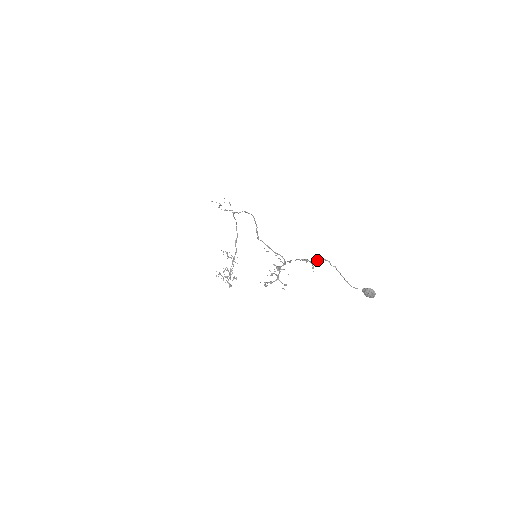
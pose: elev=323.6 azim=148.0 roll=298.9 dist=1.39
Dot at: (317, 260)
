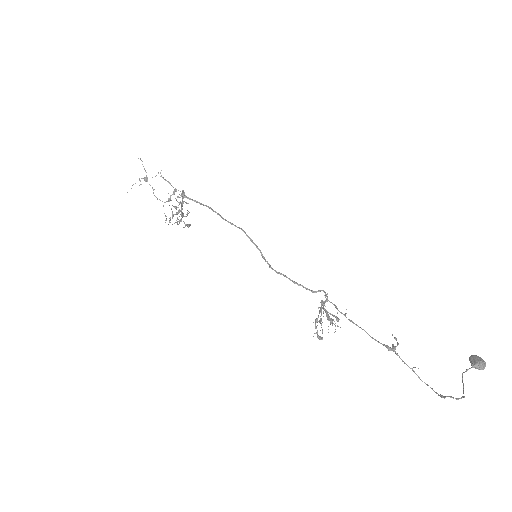
Dot at: occluded
